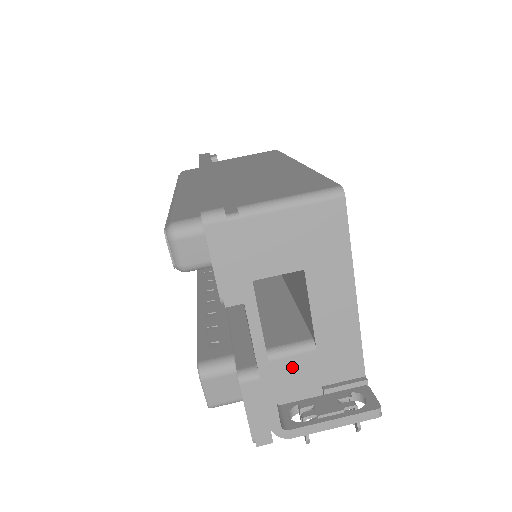
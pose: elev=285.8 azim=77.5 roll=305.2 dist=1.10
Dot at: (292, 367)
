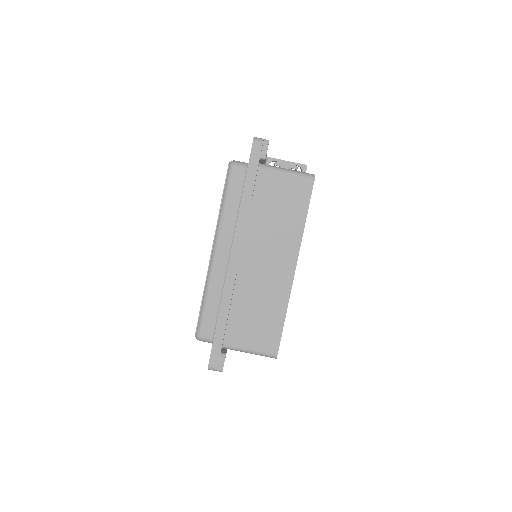
Dot at: occluded
